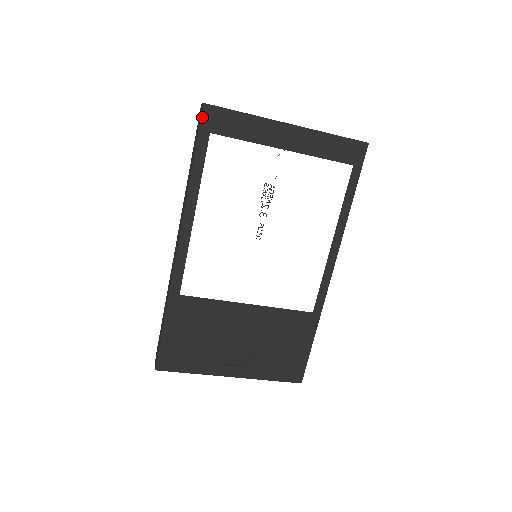
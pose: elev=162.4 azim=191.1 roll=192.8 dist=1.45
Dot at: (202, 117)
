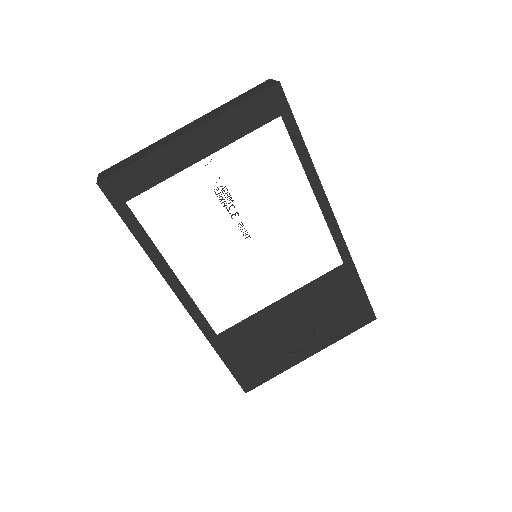
Dot at: (106, 196)
